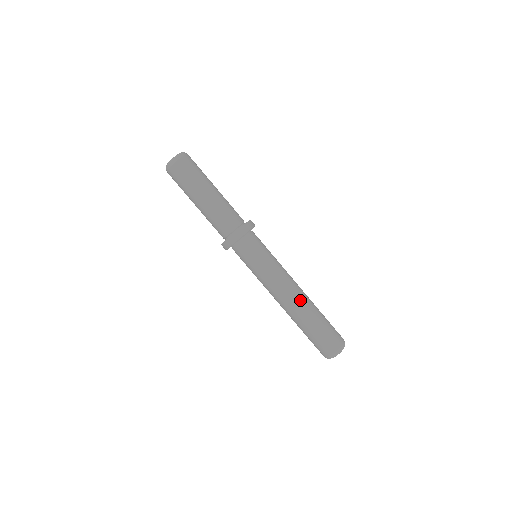
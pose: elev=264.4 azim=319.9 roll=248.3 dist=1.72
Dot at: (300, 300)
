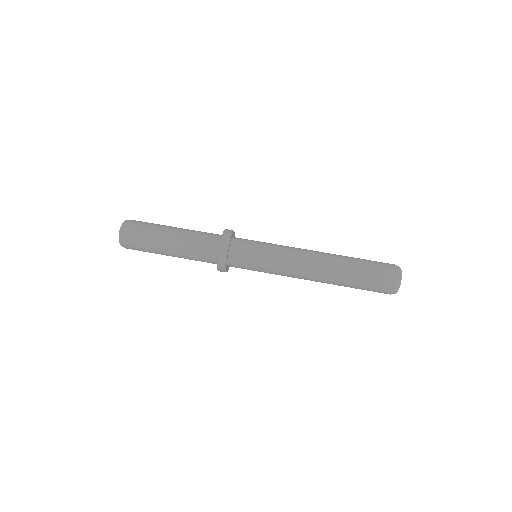
Dot at: (325, 258)
